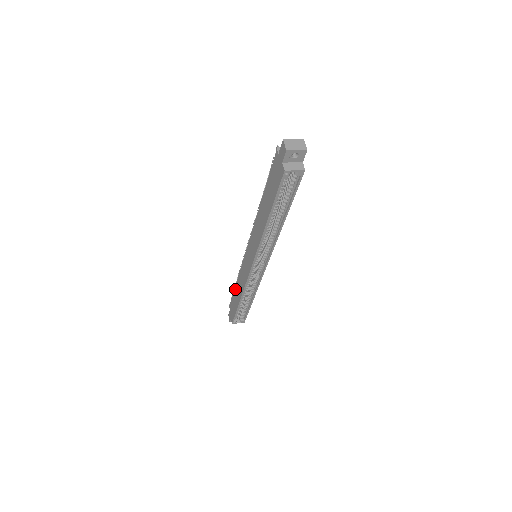
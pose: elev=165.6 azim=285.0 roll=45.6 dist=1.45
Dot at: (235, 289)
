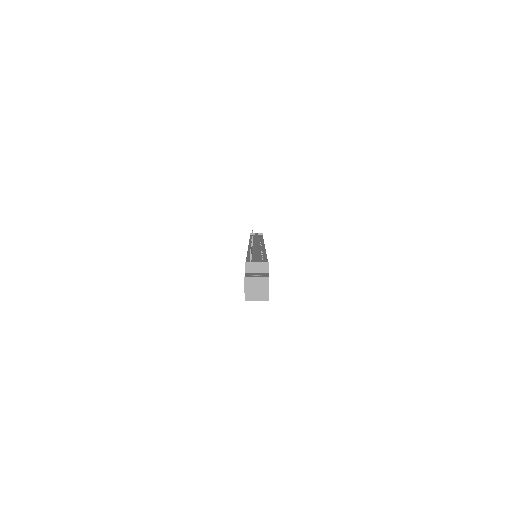
Dot at: occluded
